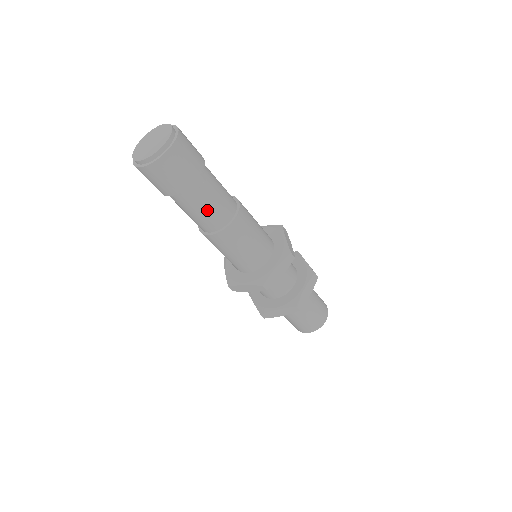
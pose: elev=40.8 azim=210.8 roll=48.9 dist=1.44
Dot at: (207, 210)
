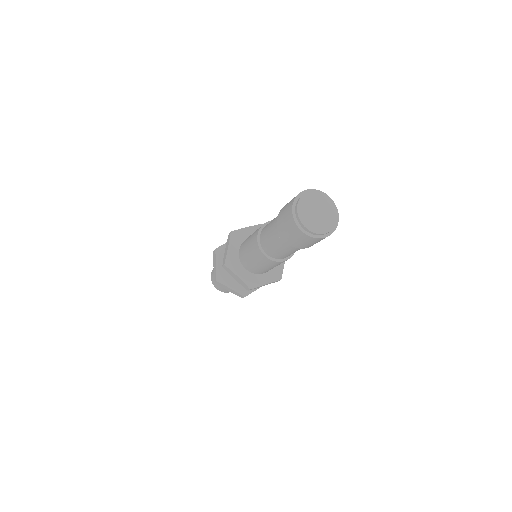
Dot at: (286, 253)
